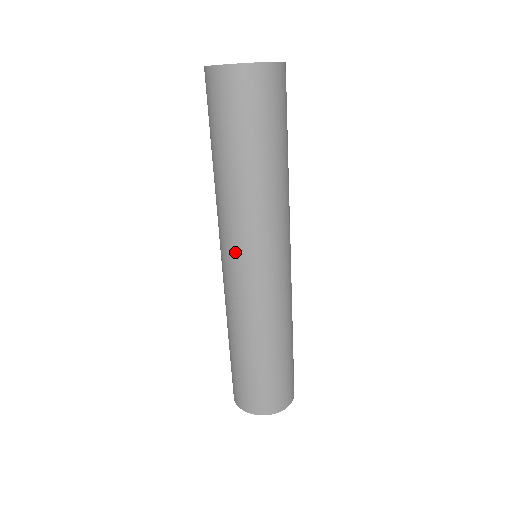
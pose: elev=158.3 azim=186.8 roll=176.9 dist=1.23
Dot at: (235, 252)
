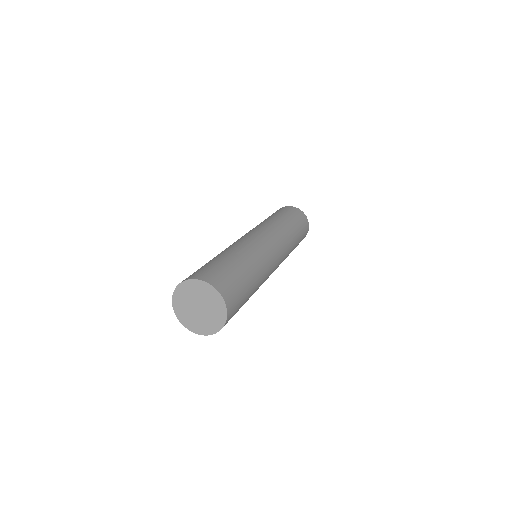
Dot at: occluded
